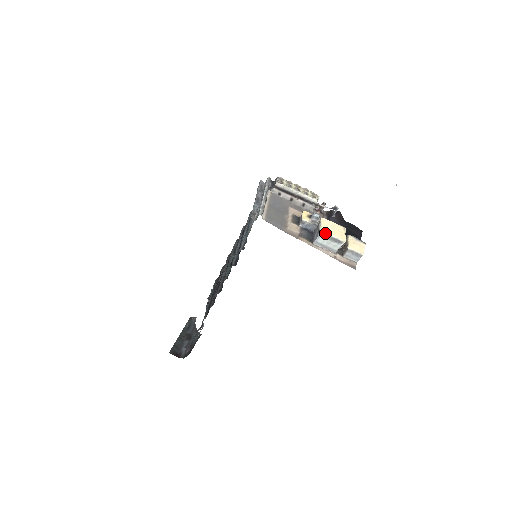
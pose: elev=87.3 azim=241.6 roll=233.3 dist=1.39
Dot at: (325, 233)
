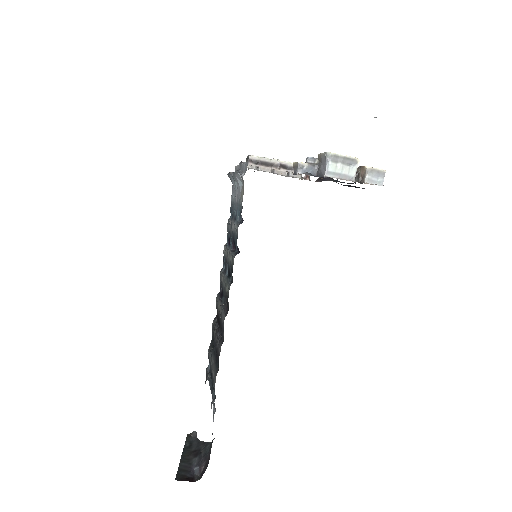
Dot at: (334, 154)
